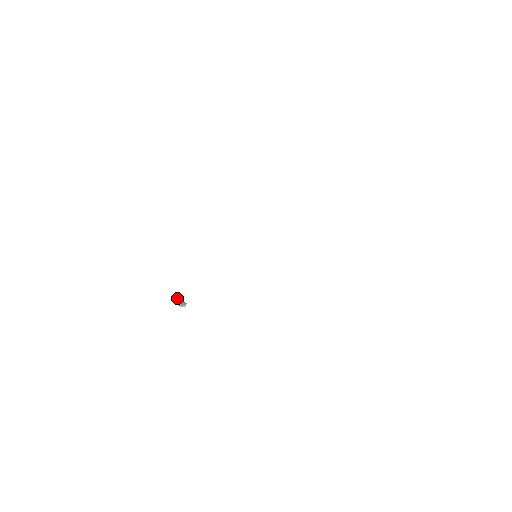
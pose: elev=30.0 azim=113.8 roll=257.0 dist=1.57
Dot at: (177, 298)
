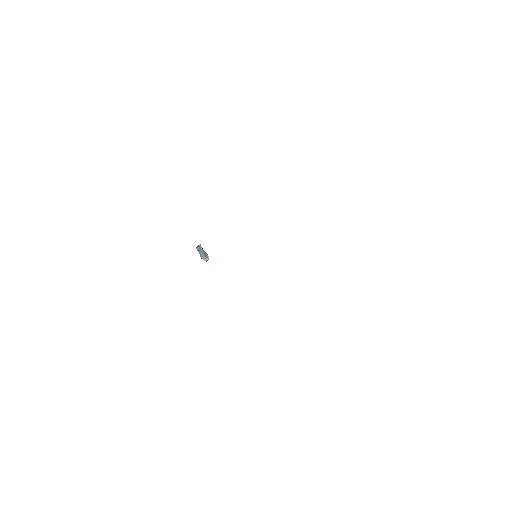
Dot at: (197, 248)
